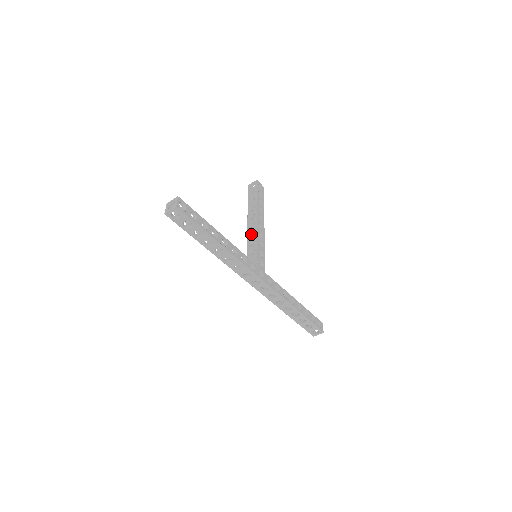
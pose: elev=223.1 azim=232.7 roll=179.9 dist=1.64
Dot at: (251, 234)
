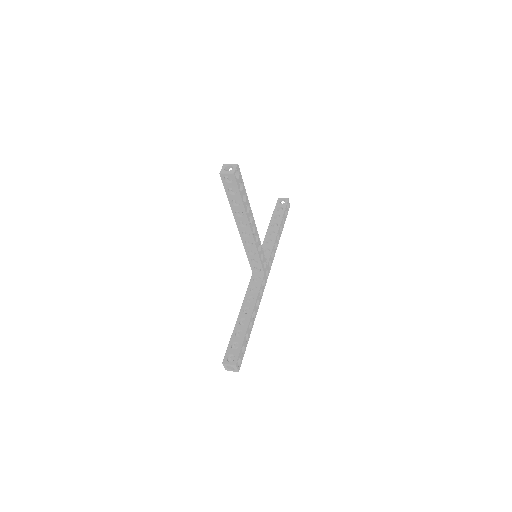
Dot at: (246, 240)
